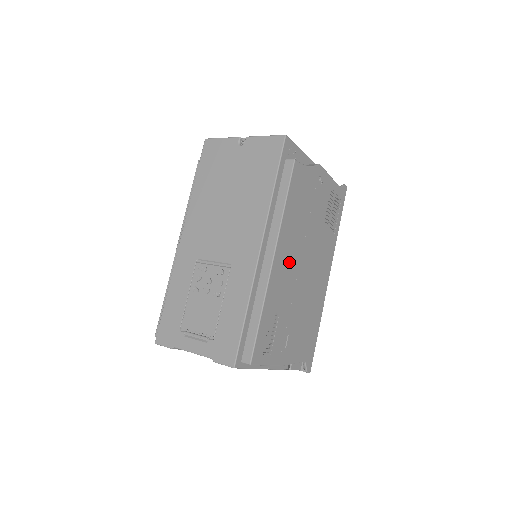
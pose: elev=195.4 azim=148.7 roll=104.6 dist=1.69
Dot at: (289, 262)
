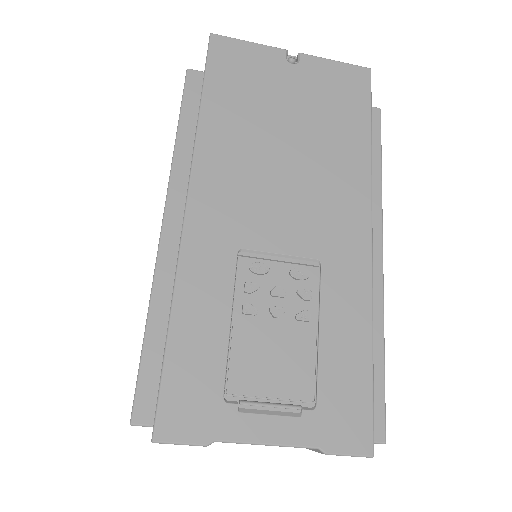
Dot at: occluded
